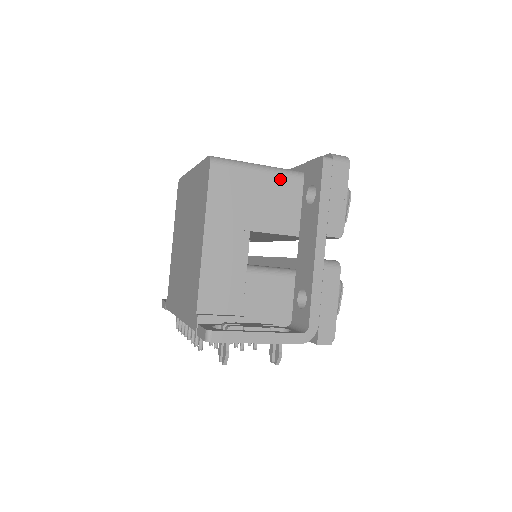
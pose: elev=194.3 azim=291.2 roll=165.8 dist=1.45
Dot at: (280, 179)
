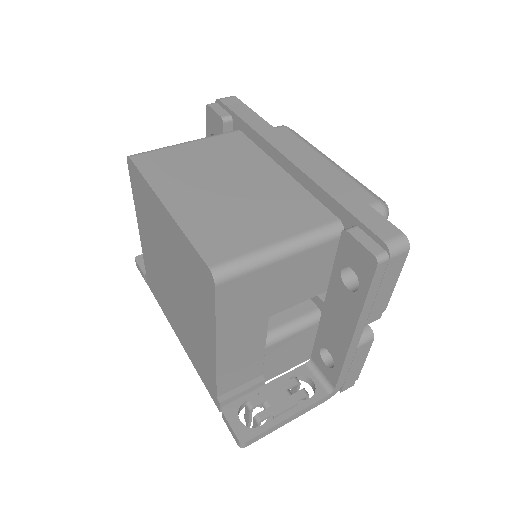
Dot at: (306, 254)
